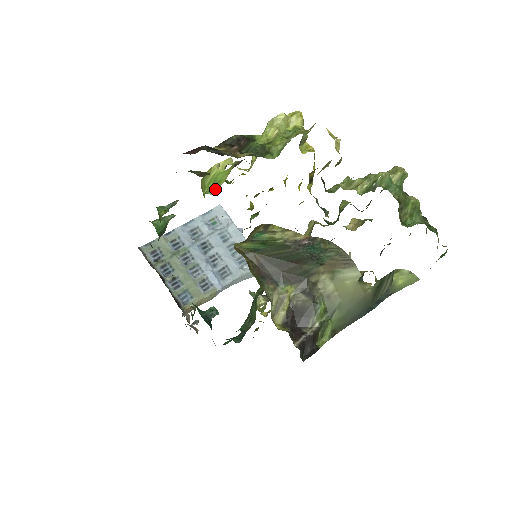
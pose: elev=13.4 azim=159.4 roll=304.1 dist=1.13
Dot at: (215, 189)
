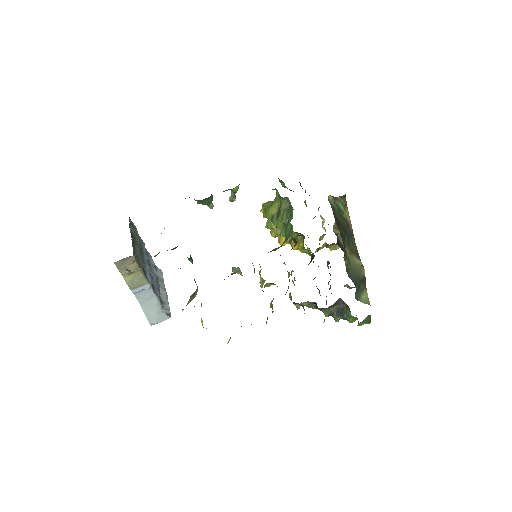
Dot at: occluded
